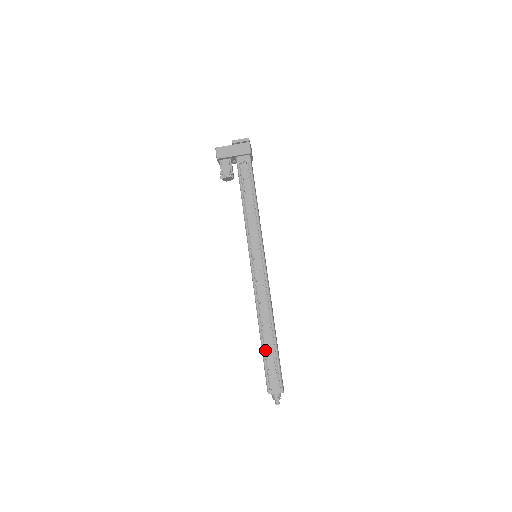
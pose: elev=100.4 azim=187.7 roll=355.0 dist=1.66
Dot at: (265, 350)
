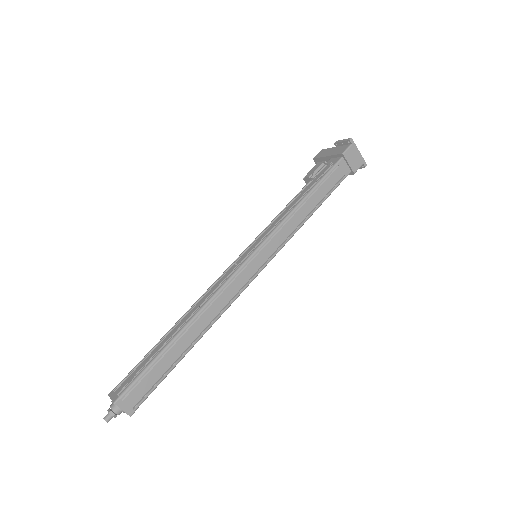
Dot at: (156, 346)
